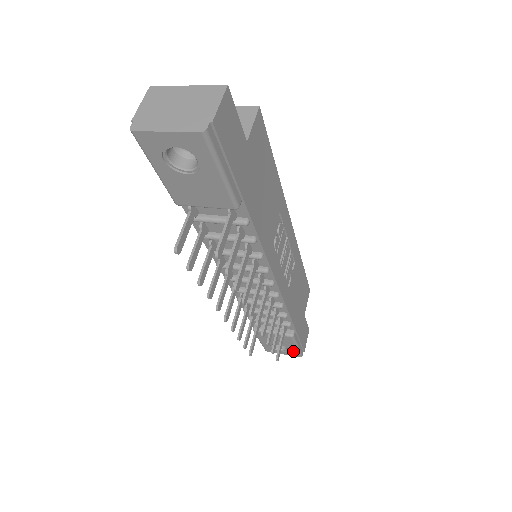
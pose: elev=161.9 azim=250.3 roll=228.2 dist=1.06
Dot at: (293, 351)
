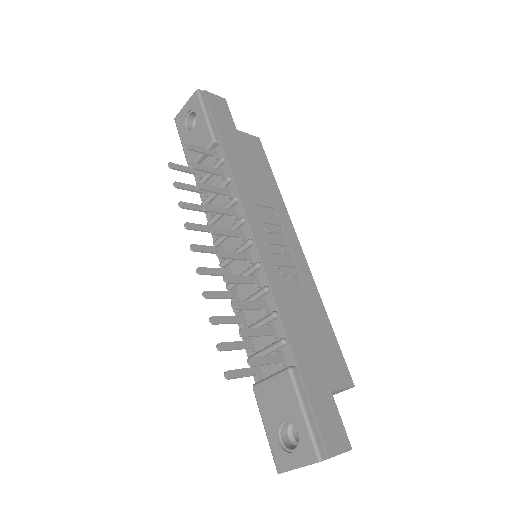
Dot at: (304, 436)
